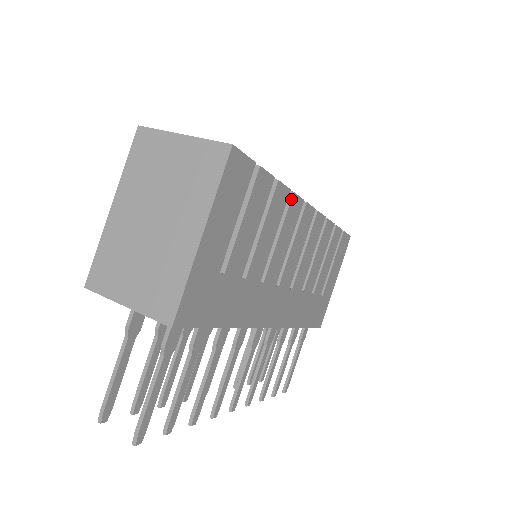
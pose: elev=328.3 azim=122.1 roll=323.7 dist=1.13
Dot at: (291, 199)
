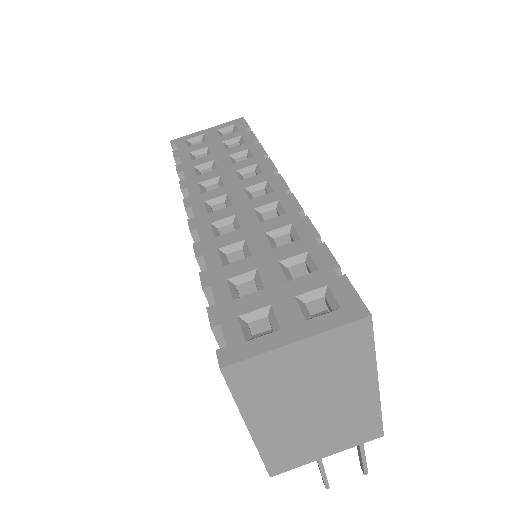
Dot at: occluded
